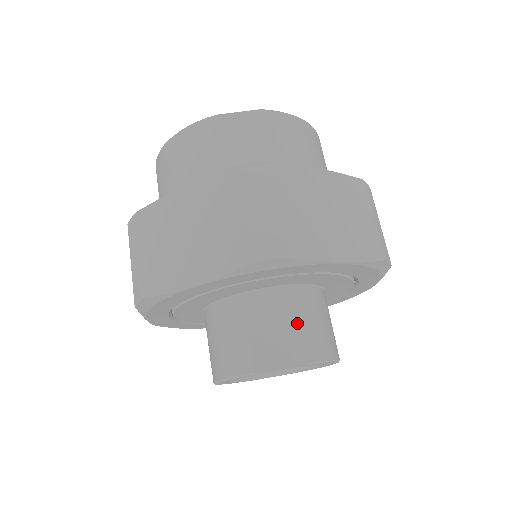
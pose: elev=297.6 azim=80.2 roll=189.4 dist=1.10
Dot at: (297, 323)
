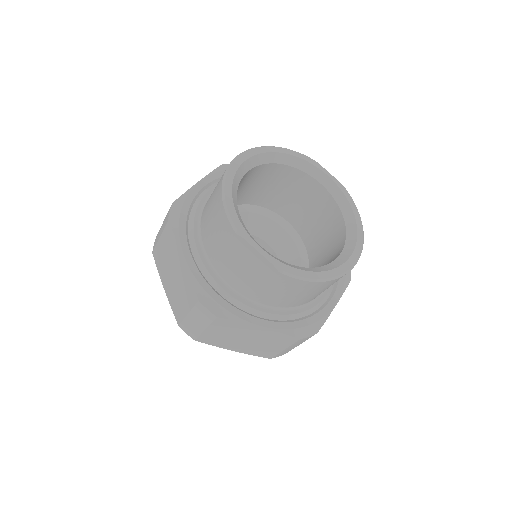
Dot at: occluded
